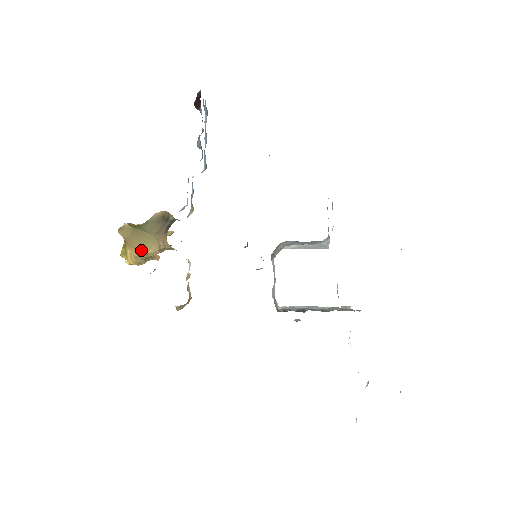
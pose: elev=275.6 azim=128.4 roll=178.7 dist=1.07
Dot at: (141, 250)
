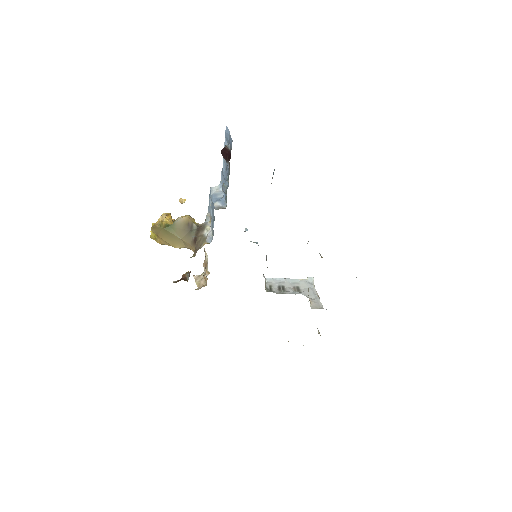
Dot at: (170, 244)
